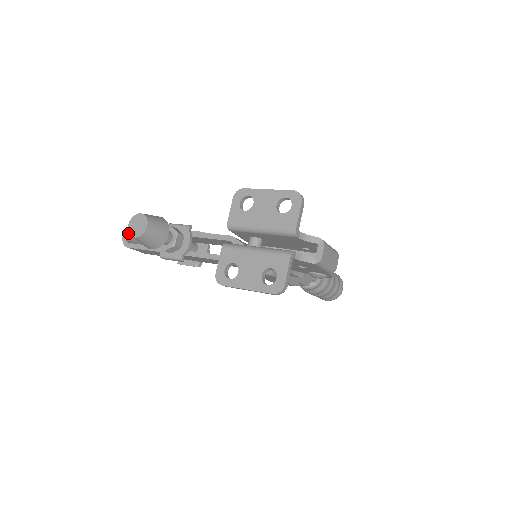
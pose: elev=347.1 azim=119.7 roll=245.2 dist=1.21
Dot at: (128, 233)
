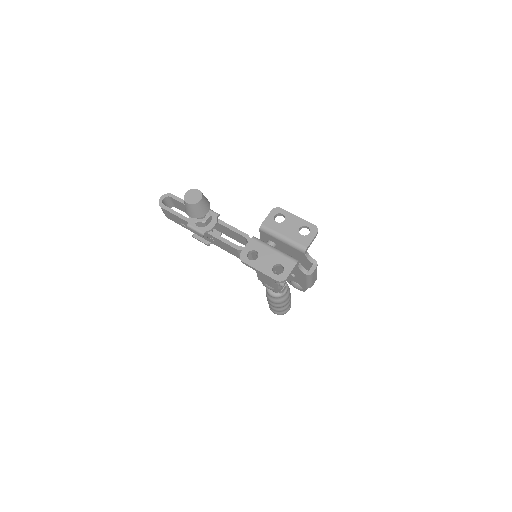
Dot at: (165, 197)
